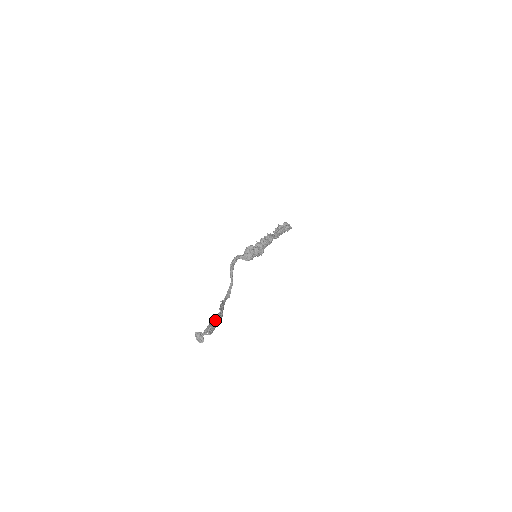
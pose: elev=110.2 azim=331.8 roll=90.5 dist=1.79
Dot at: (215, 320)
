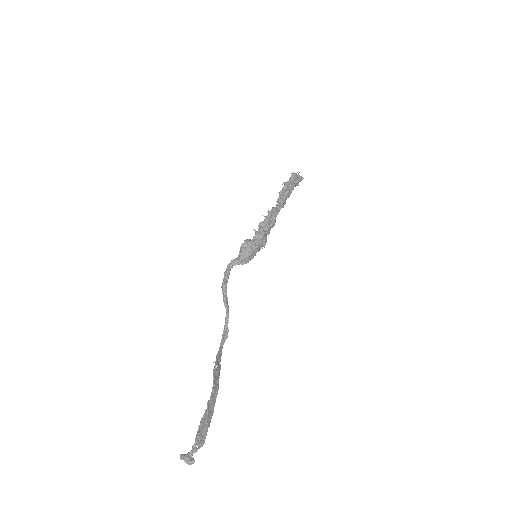
Dot at: (207, 412)
